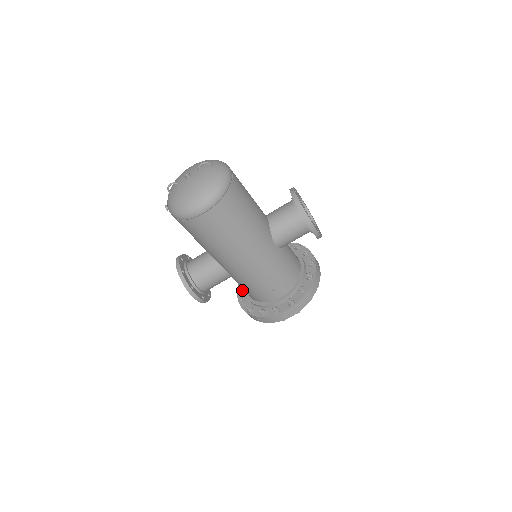
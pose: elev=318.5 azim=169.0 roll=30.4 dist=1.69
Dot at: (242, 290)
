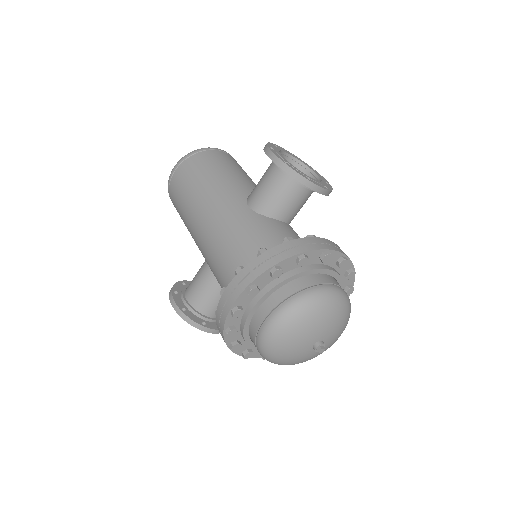
Dot at: occluded
